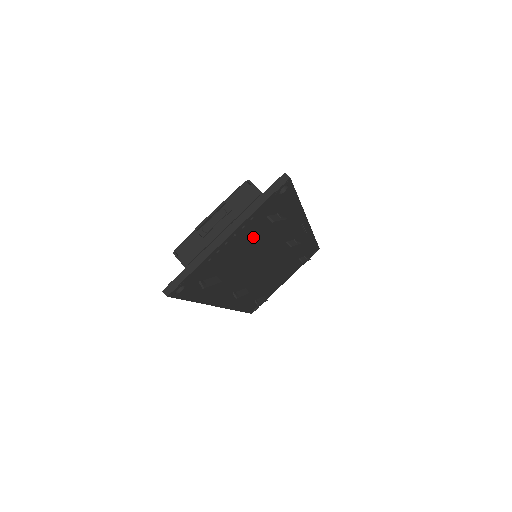
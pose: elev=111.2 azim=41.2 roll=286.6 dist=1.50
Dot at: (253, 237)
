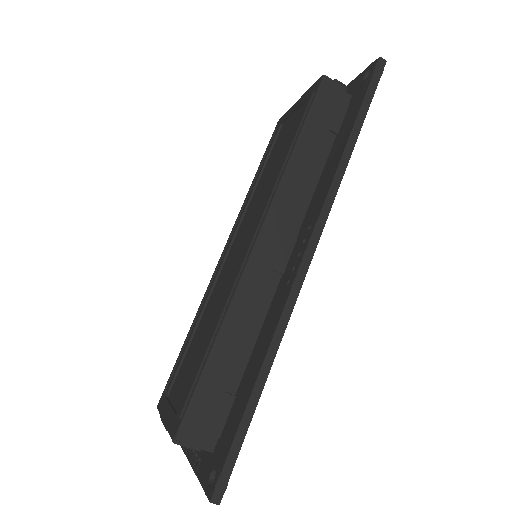
Dot at: occluded
